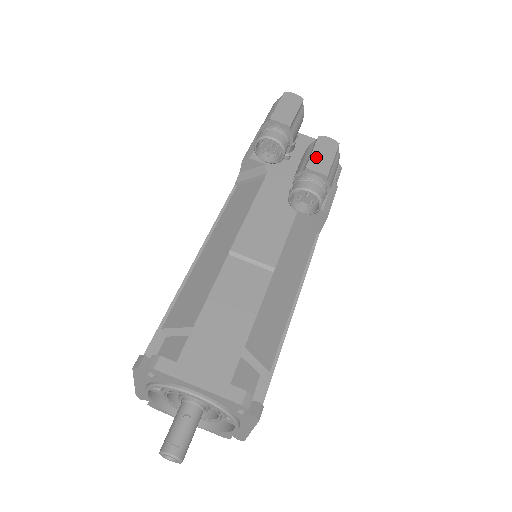
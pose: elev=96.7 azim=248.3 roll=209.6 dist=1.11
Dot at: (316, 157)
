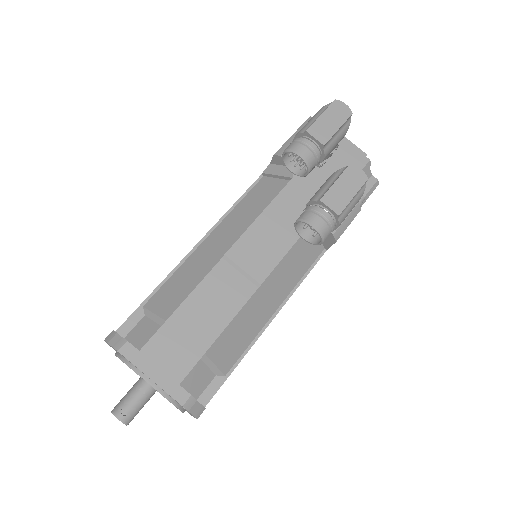
Dot at: (336, 190)
